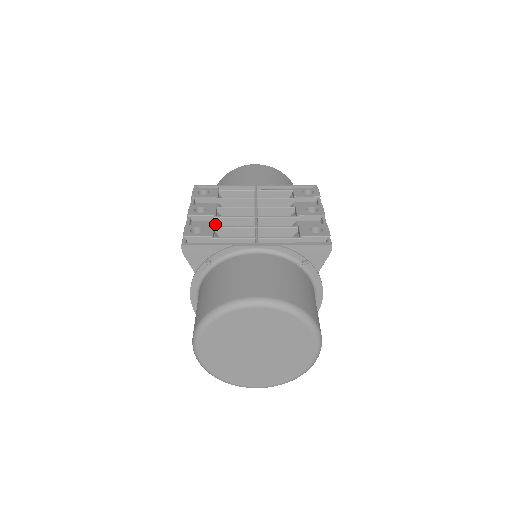
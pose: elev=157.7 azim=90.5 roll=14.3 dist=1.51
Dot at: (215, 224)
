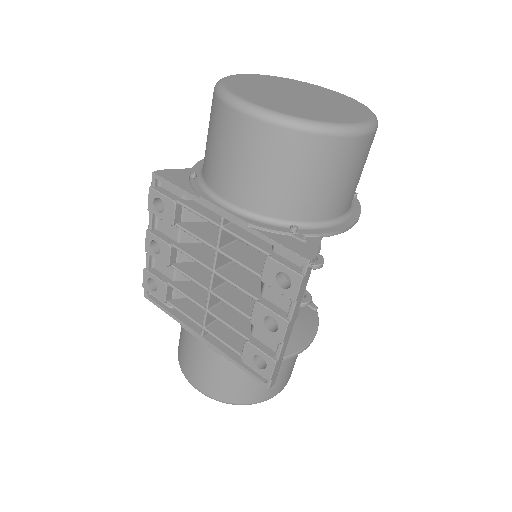
Dot at: (174, 270)
